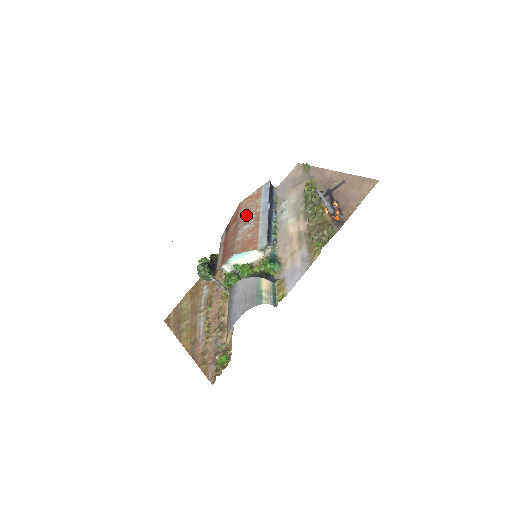
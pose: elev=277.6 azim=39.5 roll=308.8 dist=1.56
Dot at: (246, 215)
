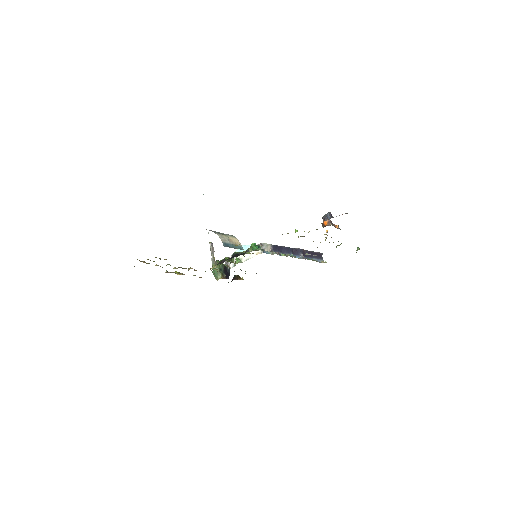
Dot at: occluded
